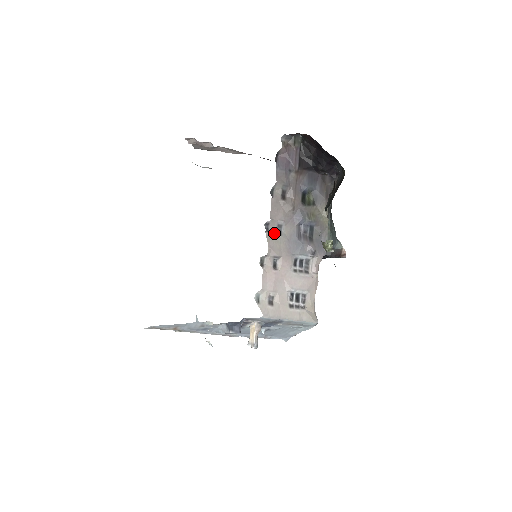
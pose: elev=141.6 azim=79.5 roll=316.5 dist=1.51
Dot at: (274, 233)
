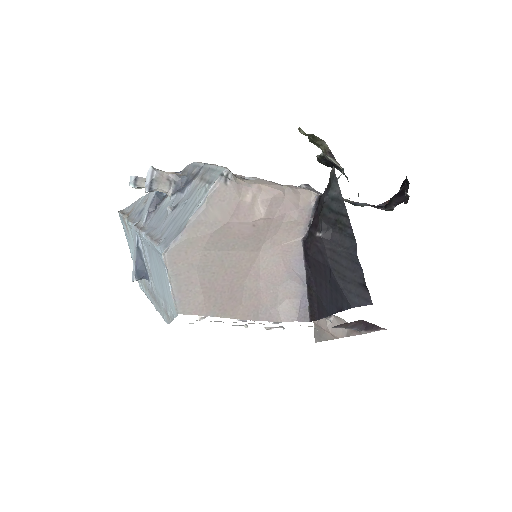
Dot at: occluded
